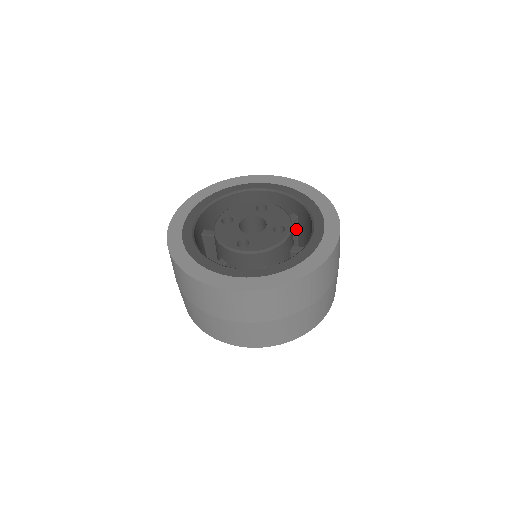
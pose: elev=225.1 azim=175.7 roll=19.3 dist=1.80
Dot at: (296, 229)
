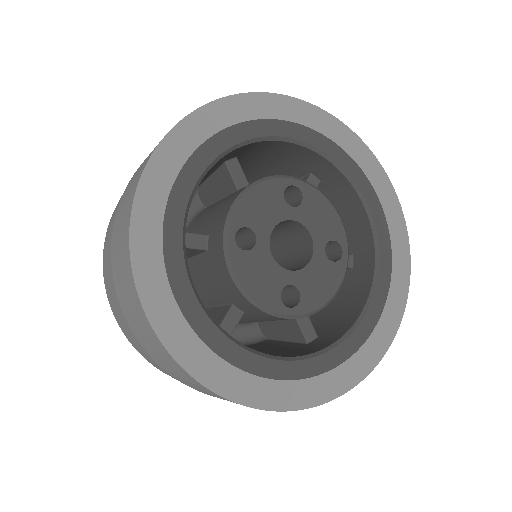
Dot at: occluded
